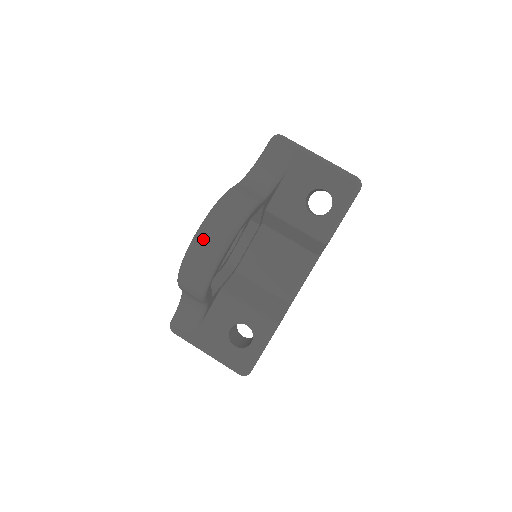
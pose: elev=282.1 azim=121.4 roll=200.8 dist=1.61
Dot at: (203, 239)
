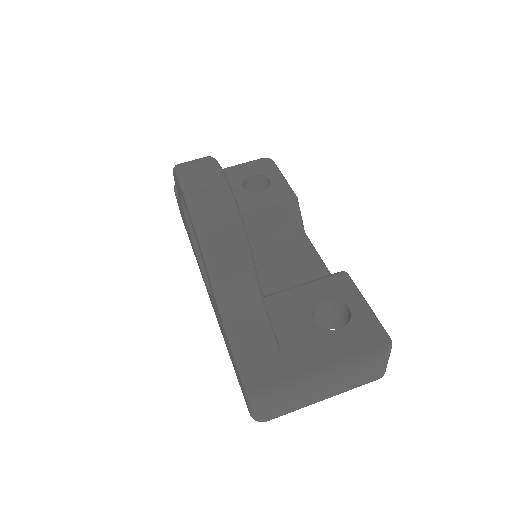
Dot at: (190, 172)
